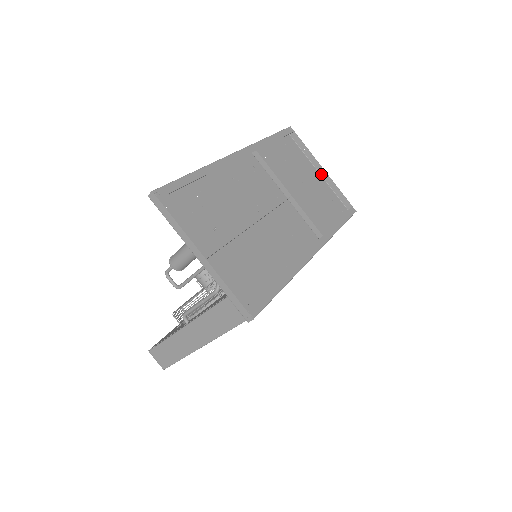
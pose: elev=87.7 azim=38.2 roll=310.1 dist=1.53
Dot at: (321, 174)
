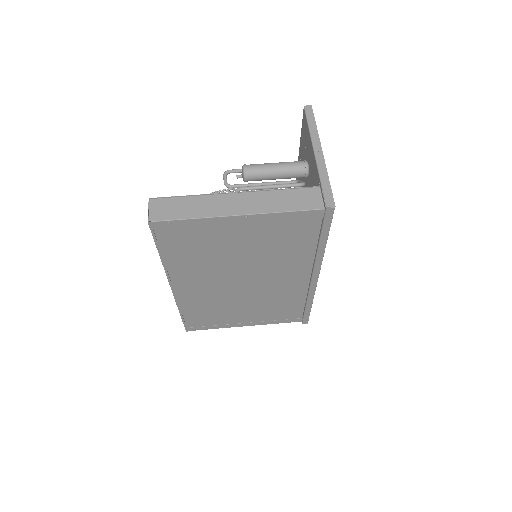
Dot at: occluded
